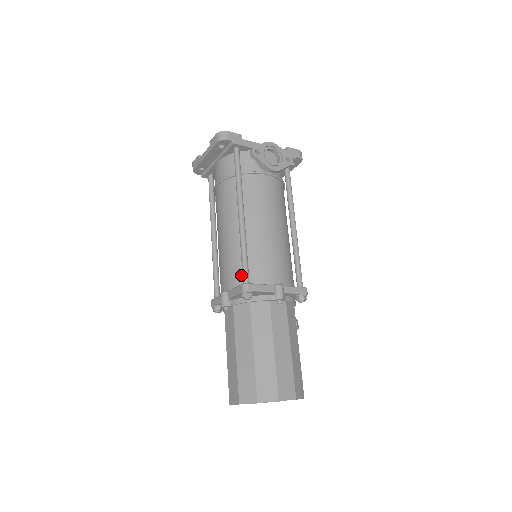
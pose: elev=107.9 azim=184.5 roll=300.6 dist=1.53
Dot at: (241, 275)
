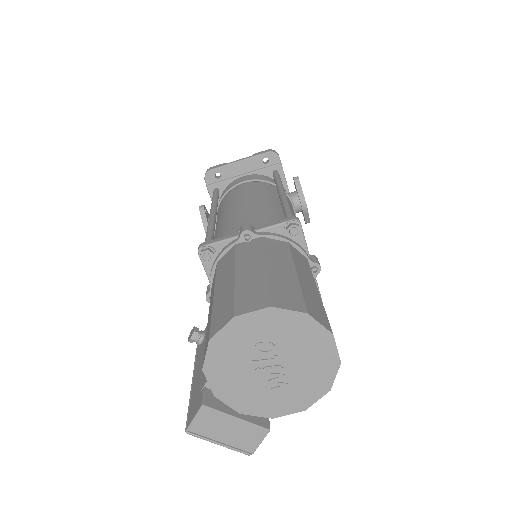
Dot at: occluded
